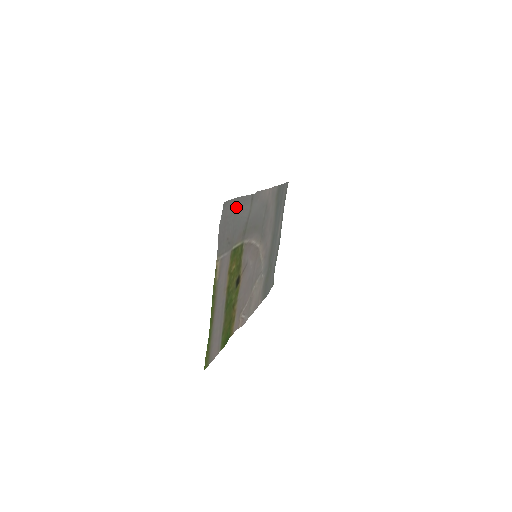
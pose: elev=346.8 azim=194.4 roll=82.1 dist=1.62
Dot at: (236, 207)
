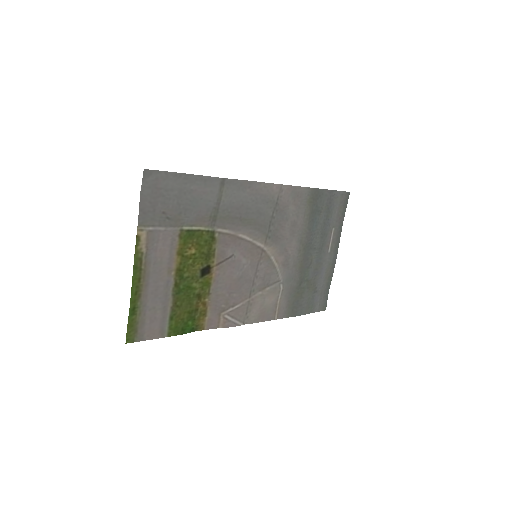
Dot at: (185, 184)
